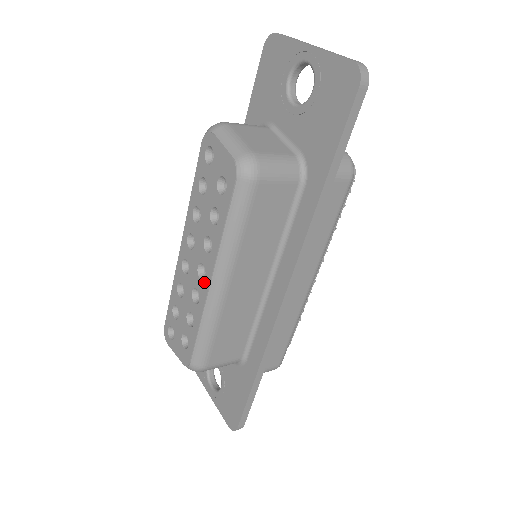
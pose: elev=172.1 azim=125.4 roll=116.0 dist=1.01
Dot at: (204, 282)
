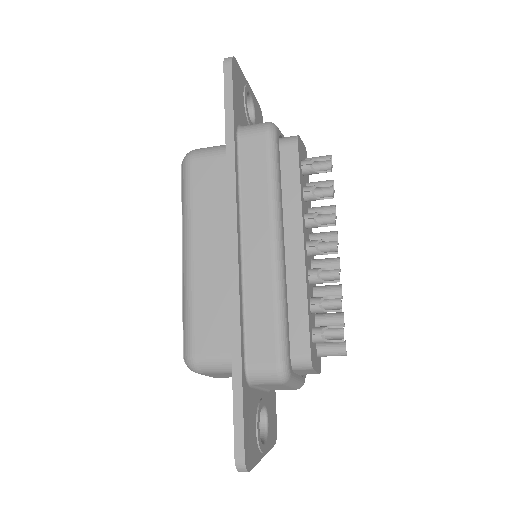
Dot at: occluded
